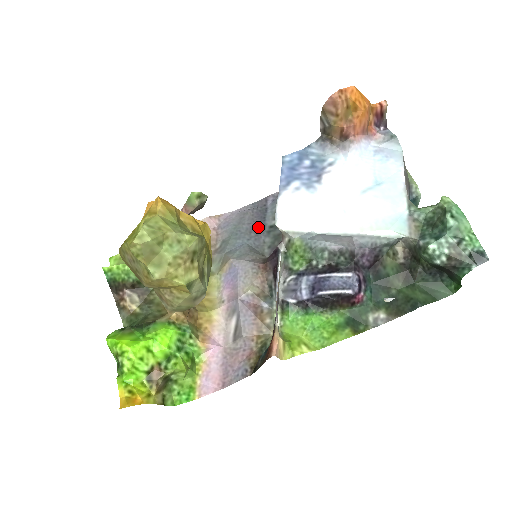
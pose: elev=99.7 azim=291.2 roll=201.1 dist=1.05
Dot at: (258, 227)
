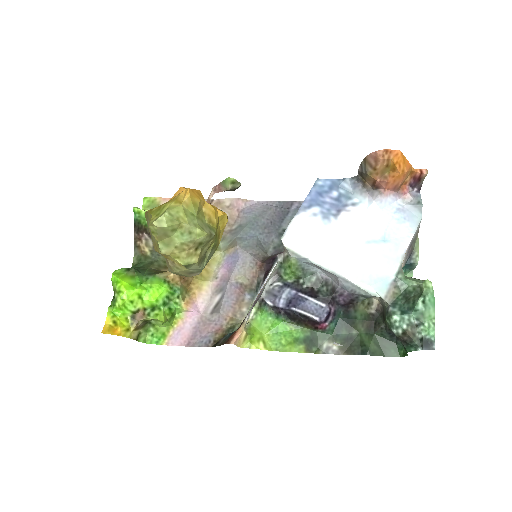
Dot at: (274, 226)
